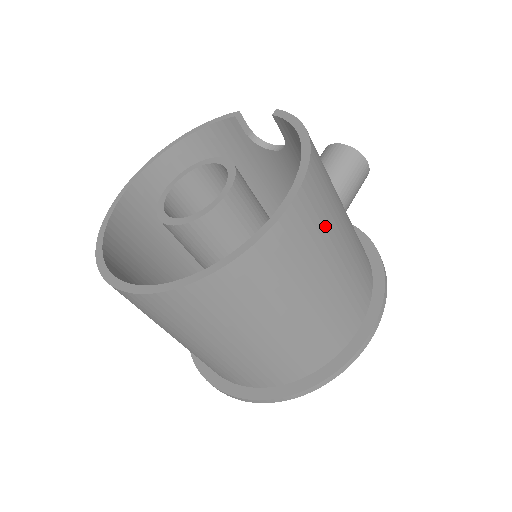
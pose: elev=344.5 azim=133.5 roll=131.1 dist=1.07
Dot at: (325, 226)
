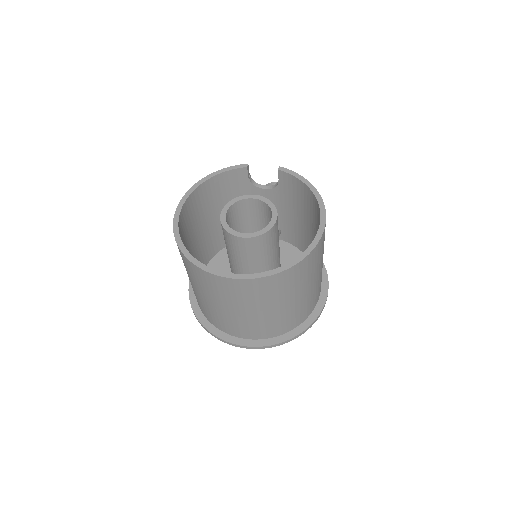
Dot at: occluded
